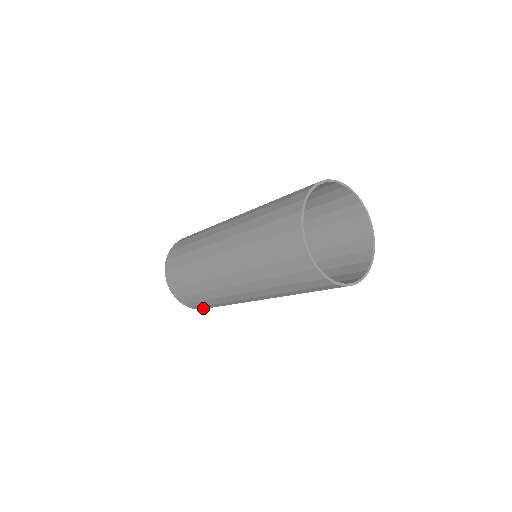
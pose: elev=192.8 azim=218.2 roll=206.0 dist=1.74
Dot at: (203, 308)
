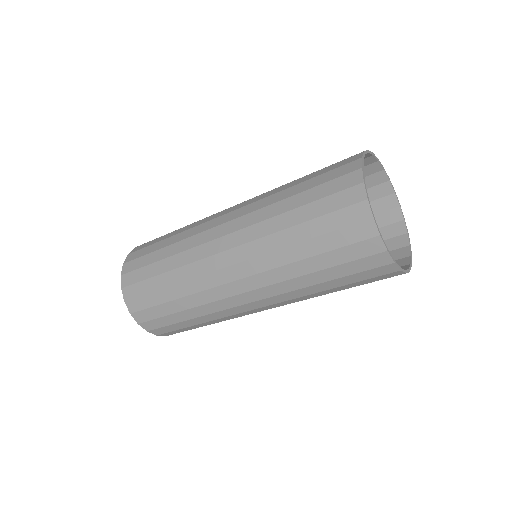
Dot at: (164, 332)
